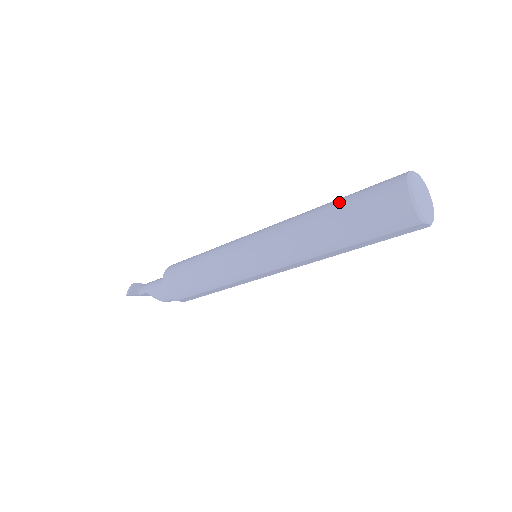
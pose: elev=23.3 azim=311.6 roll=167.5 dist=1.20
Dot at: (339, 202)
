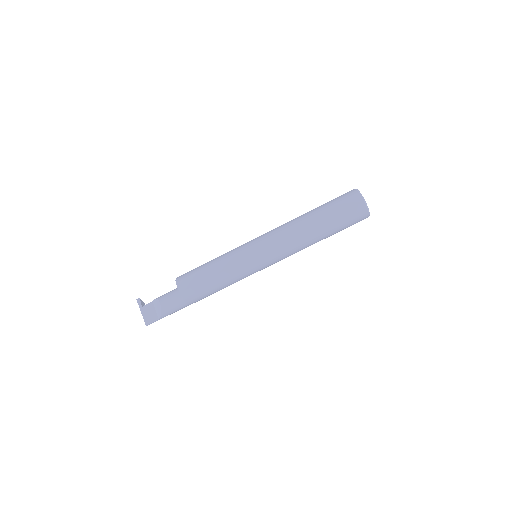
Dot at: occluded
